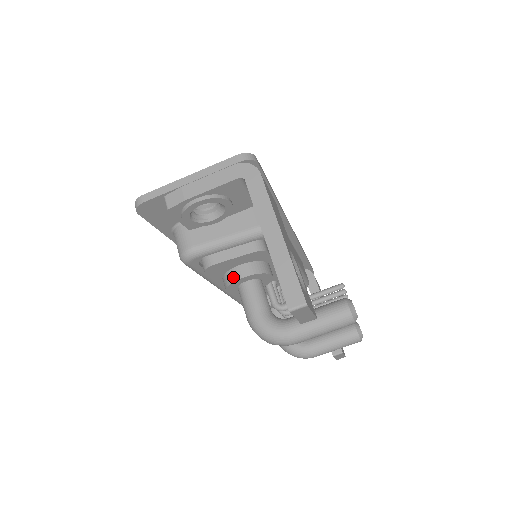
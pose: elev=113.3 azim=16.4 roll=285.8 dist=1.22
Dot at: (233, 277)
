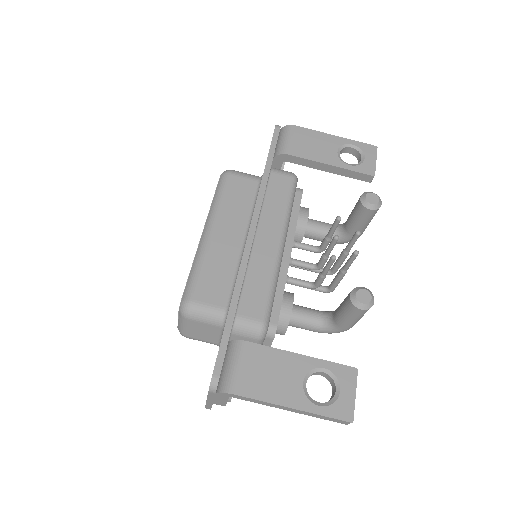
Dot at: occluded
